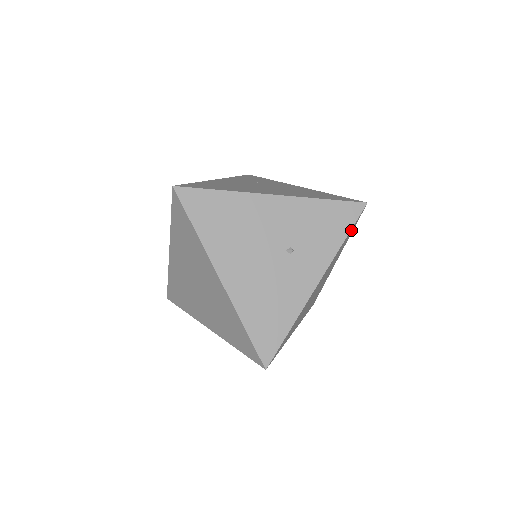
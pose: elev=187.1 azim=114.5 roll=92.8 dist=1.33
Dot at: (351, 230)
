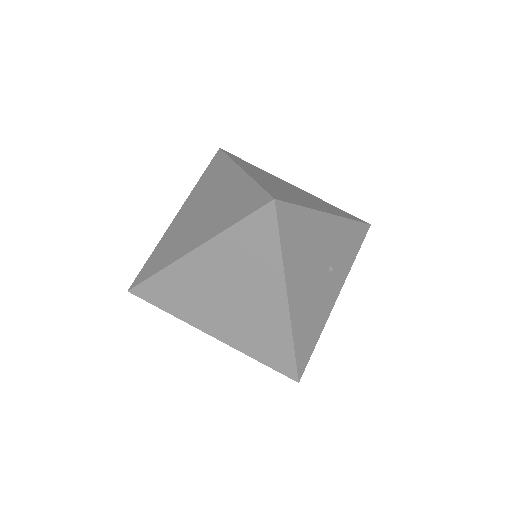
Dot at: occluded
